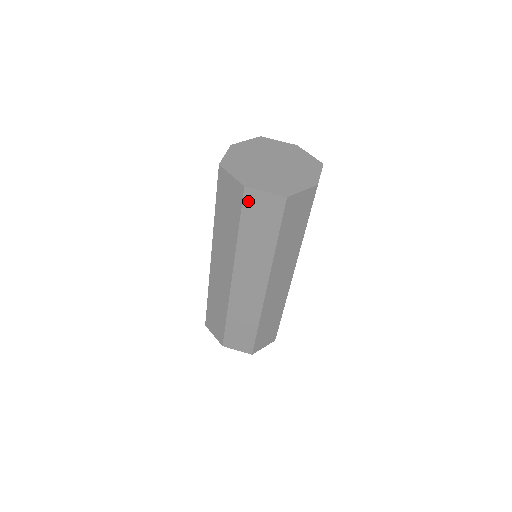
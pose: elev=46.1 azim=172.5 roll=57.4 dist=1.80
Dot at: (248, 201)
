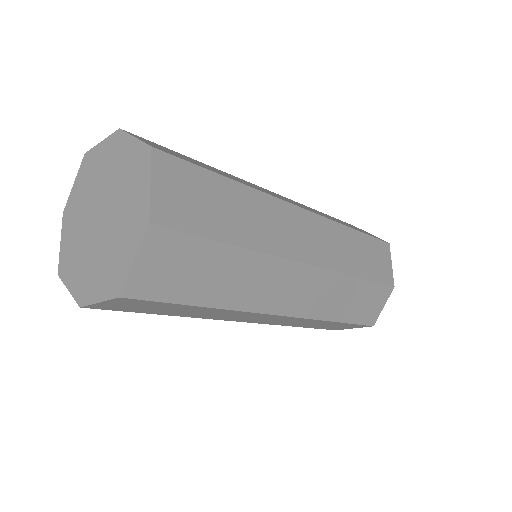
Dot at: (110, 308)
